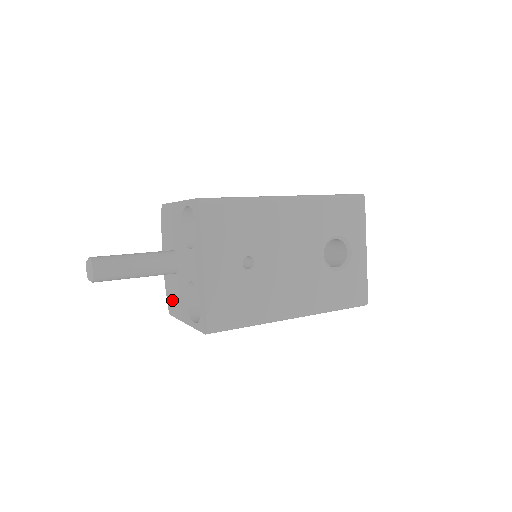
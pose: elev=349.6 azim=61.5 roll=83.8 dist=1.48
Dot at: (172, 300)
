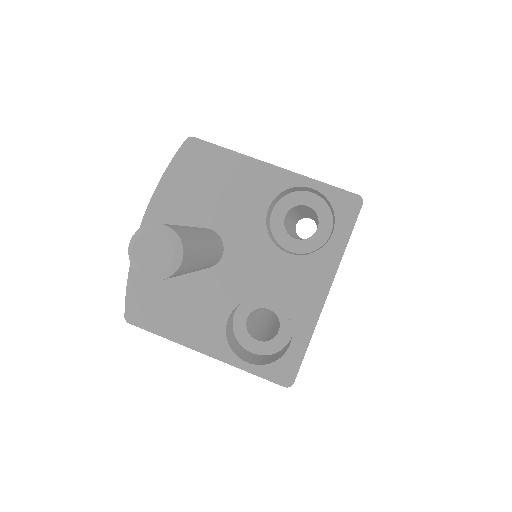
Dot at: (156, 303)
